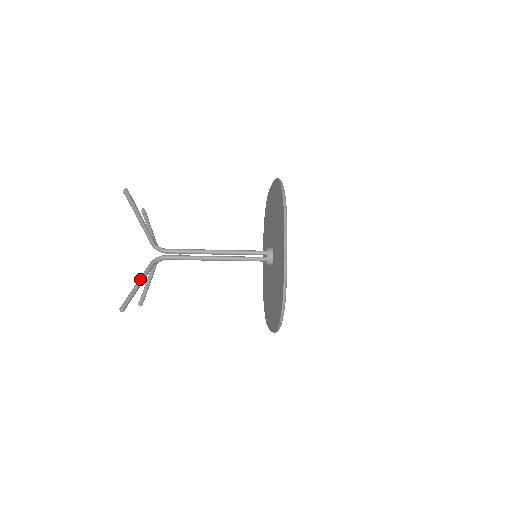
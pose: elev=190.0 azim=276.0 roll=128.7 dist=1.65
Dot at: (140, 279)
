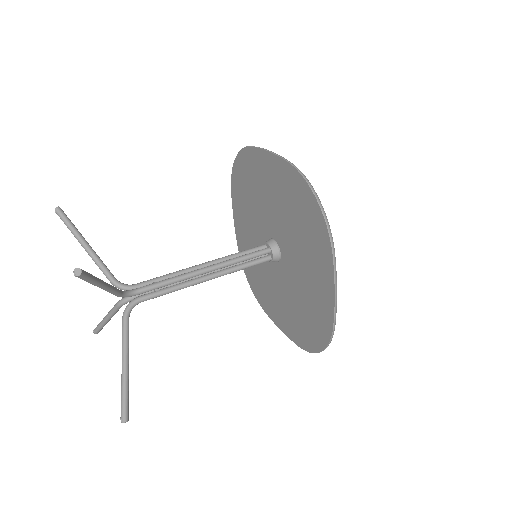
Dot at: (124, 358)
